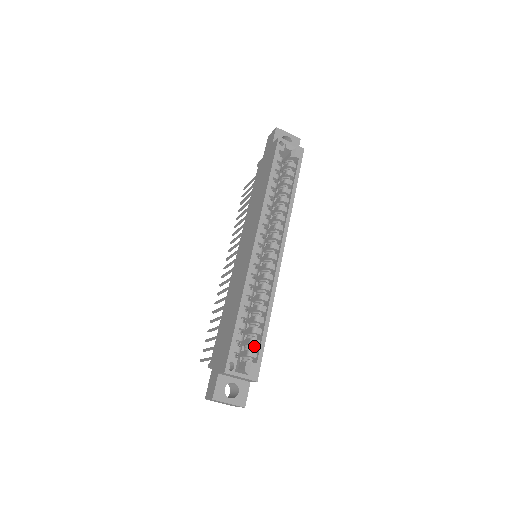
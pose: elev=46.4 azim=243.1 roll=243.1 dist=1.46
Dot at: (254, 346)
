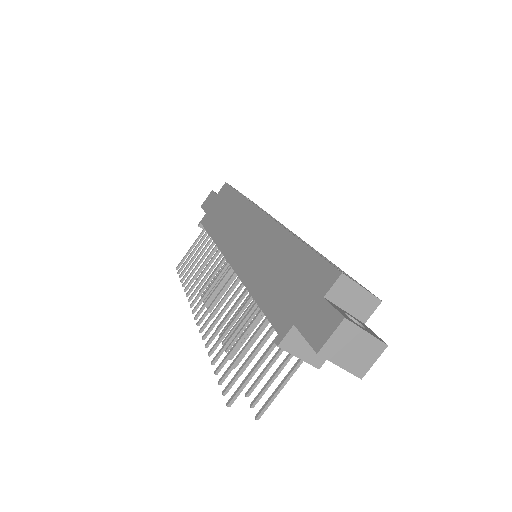
Dot at: occluded
